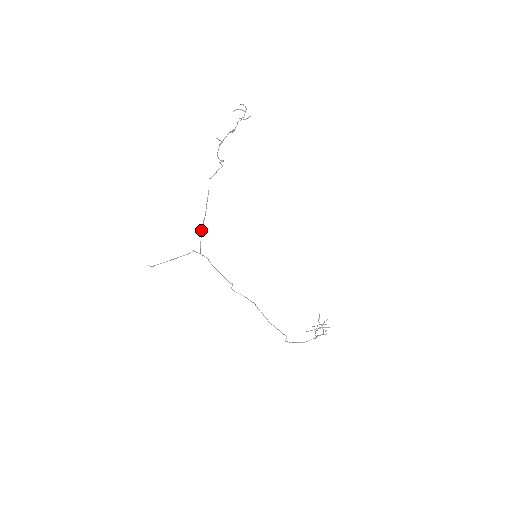
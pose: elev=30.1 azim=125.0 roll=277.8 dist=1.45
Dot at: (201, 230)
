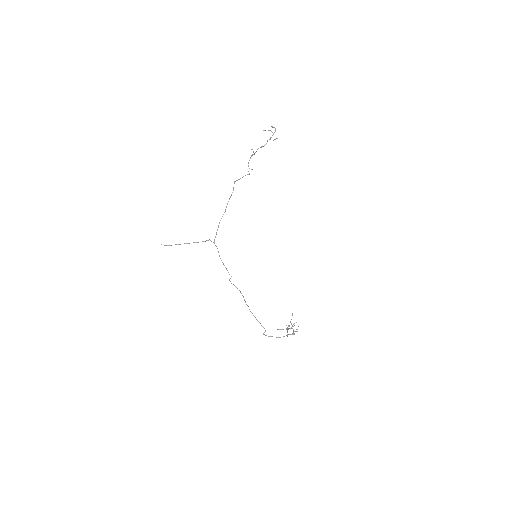
Dot at: (219, 223)
